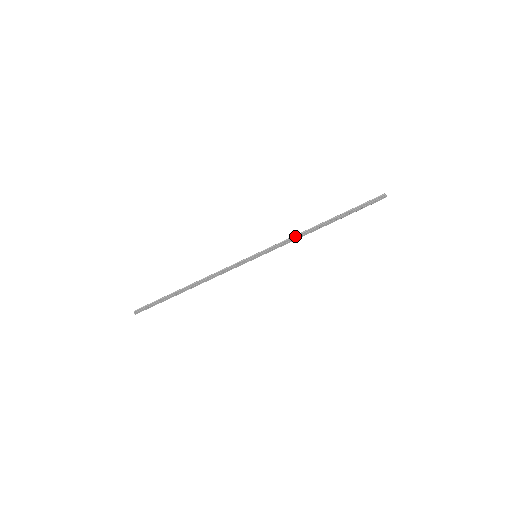
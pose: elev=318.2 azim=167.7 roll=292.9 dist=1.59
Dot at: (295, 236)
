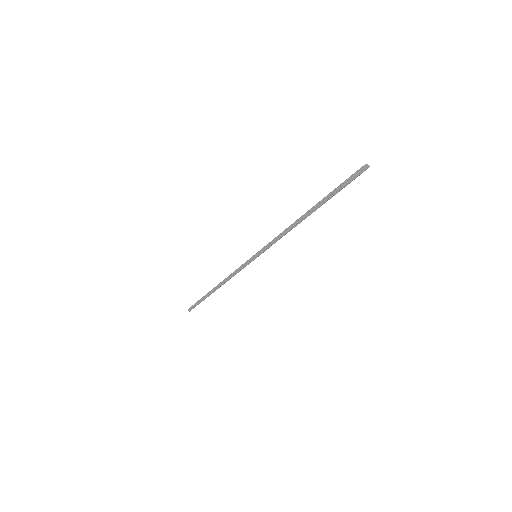
Dot at: (284, 231)
